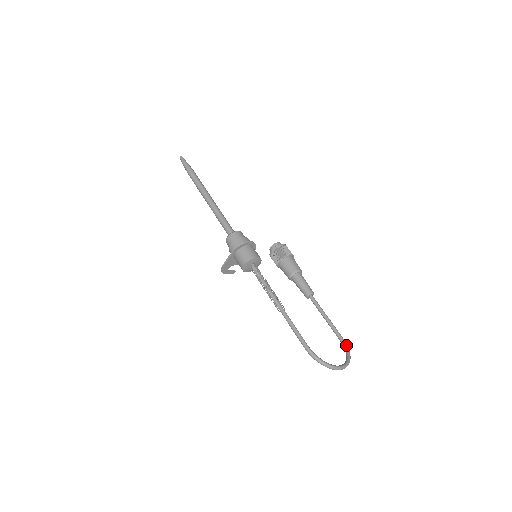
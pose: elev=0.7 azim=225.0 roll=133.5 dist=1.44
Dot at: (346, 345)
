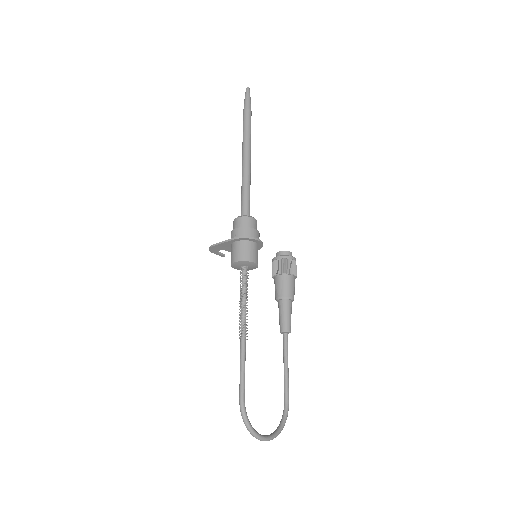
Dot at: (287, 412)
